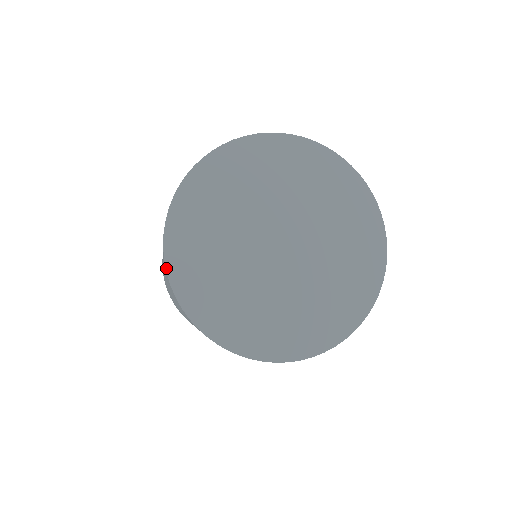
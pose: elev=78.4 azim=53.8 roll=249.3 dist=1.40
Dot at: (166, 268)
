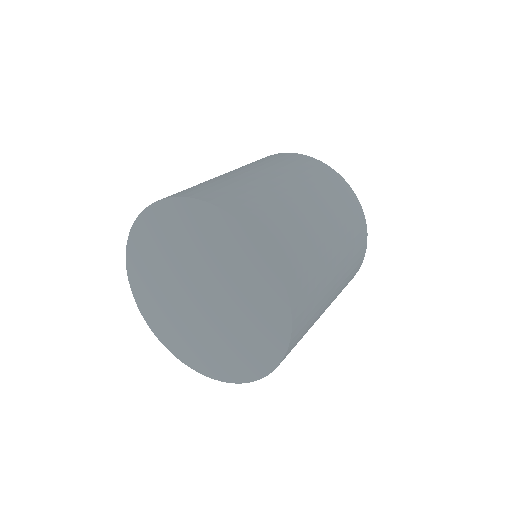
Dot at: (140, 215)
